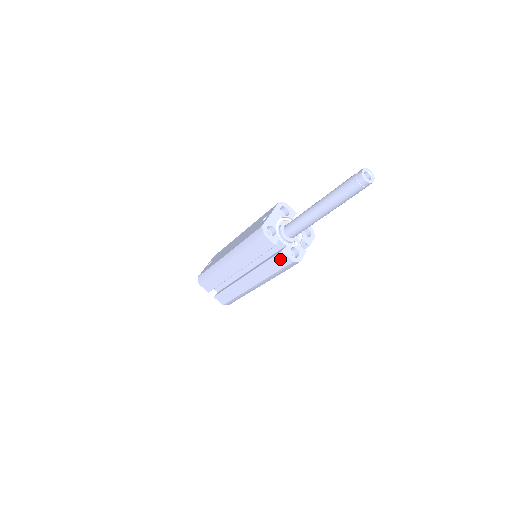
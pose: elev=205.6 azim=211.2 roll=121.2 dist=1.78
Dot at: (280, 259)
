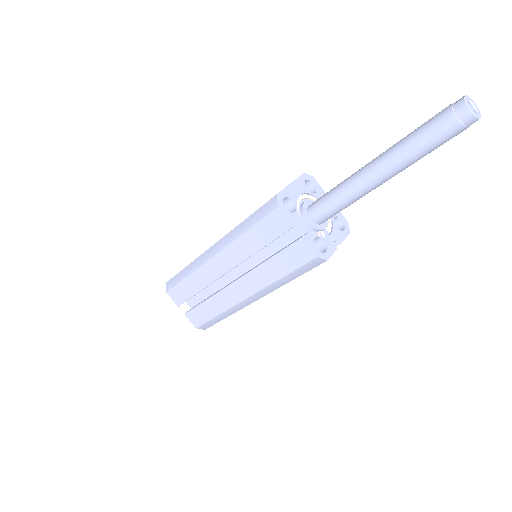
Dot at: (296, 252)
